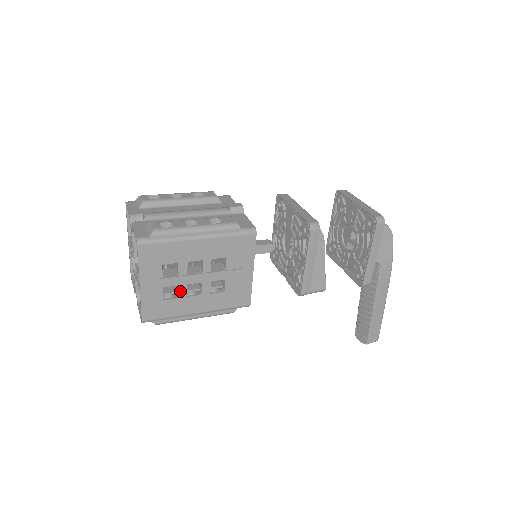
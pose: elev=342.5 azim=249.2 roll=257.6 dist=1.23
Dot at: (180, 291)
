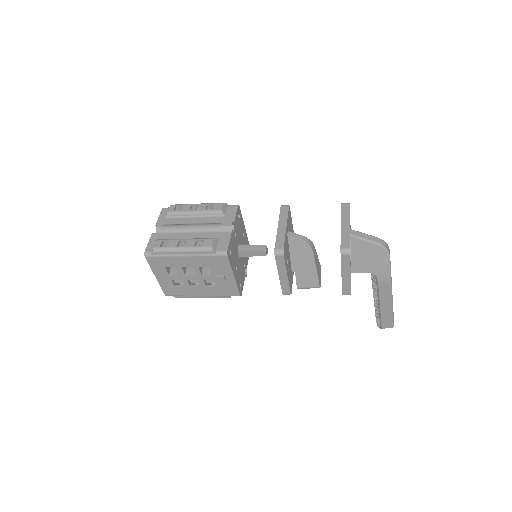
Dot at: (184, 283)
